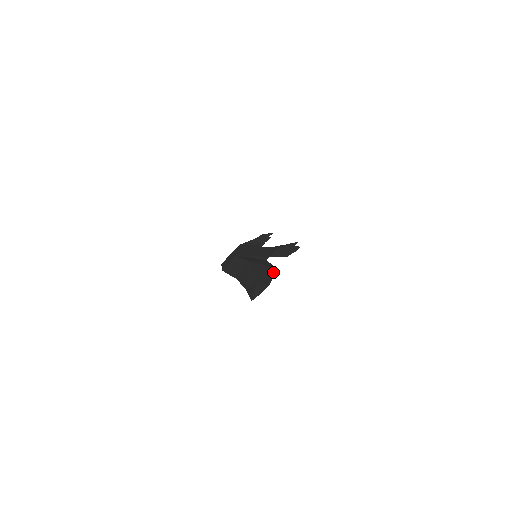
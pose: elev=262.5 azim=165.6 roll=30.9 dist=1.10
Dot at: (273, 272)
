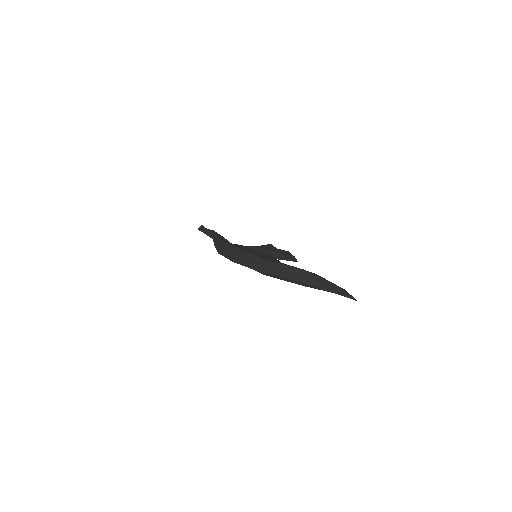
Dot at: occluded
